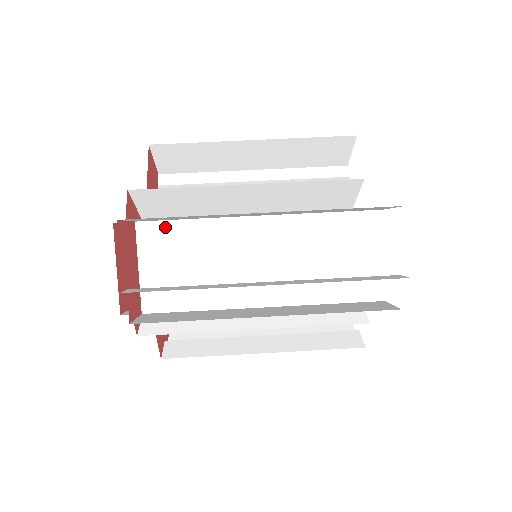
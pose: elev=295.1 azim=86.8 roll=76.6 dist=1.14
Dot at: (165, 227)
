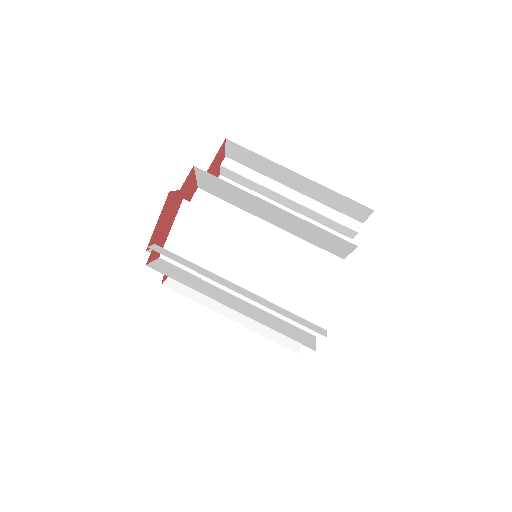
Dot at: (200, 212)
